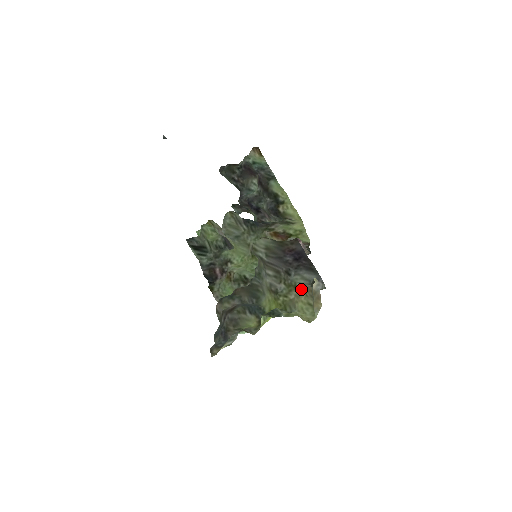
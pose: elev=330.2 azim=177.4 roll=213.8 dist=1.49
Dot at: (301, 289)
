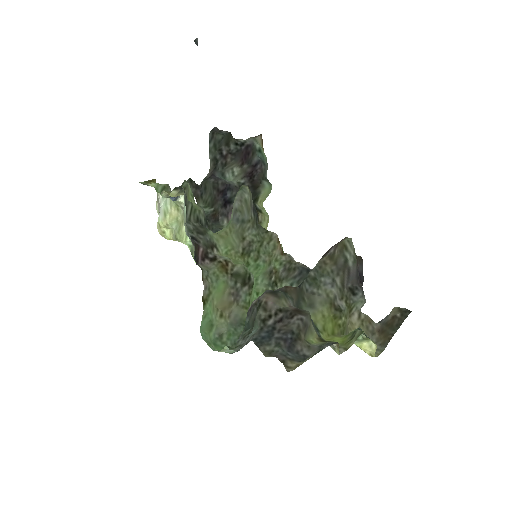
Dot at: (354, 315)
